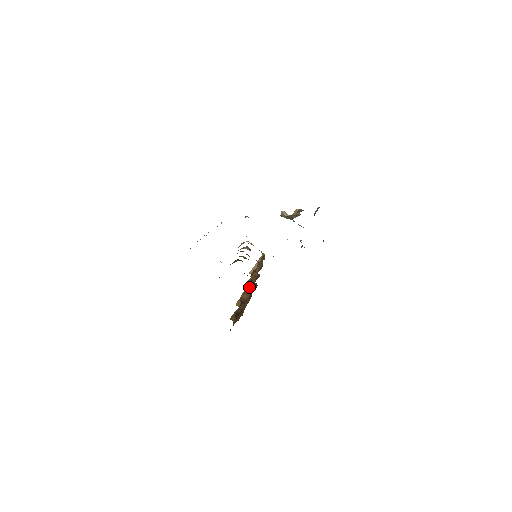
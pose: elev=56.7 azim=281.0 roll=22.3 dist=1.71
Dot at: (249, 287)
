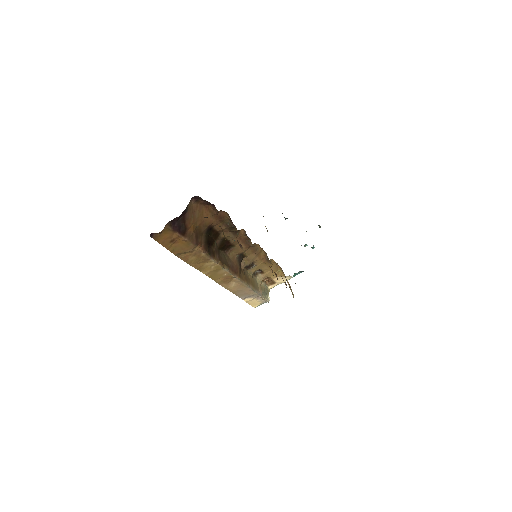
Dot at: (255, 253)
